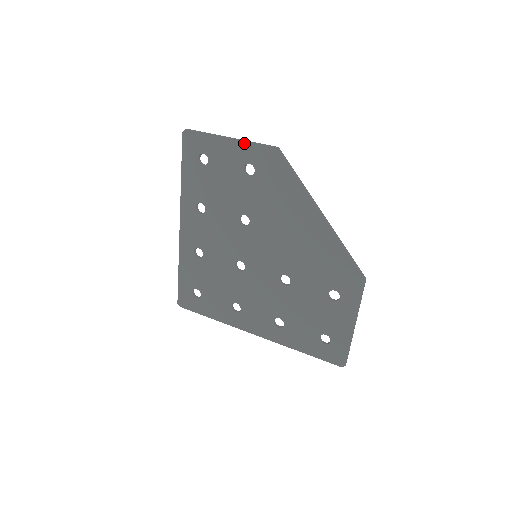
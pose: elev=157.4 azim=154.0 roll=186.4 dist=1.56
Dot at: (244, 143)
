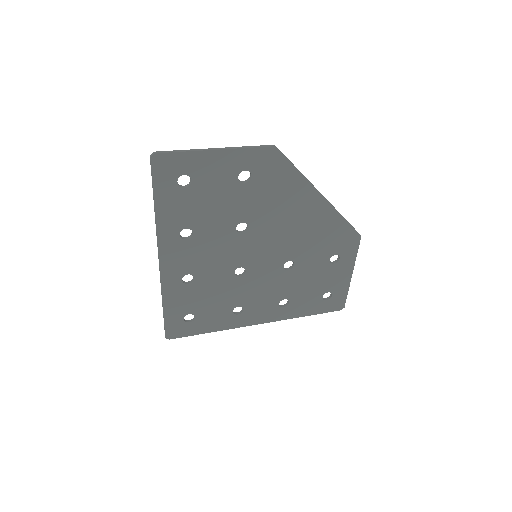
Dot at: (237, 151)
